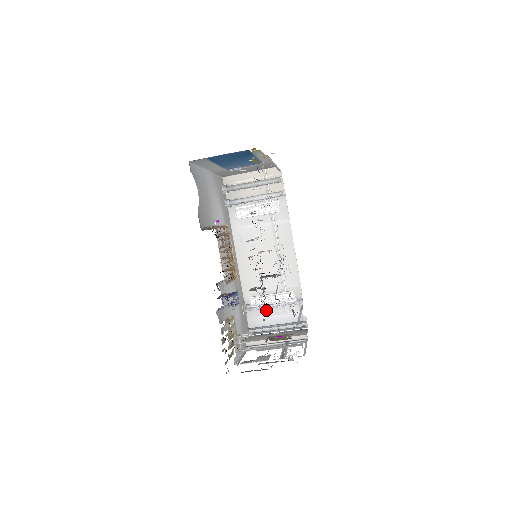
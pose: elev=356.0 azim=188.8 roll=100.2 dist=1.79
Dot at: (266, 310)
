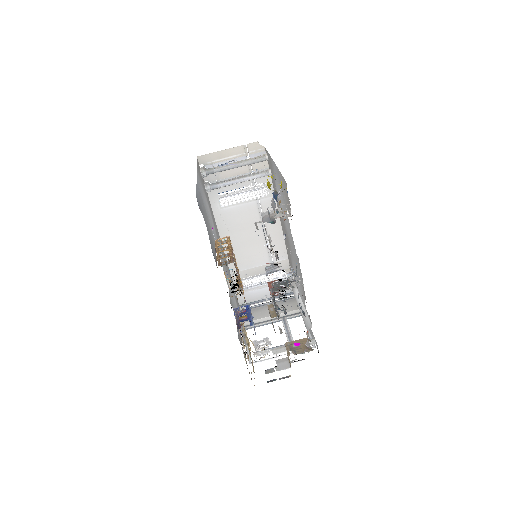
Dot at: occluded
